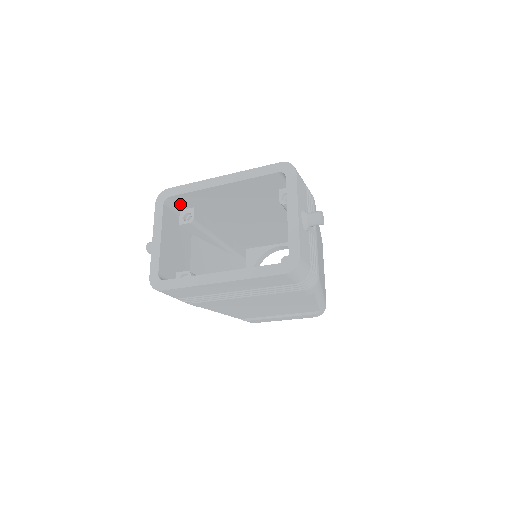
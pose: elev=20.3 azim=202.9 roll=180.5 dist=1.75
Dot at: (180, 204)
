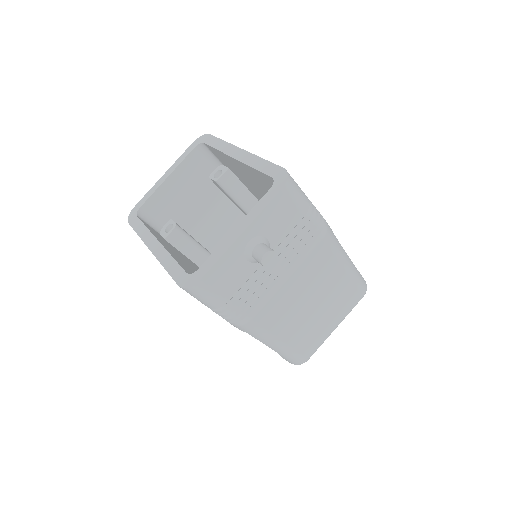
Dot at: (217, 157)
